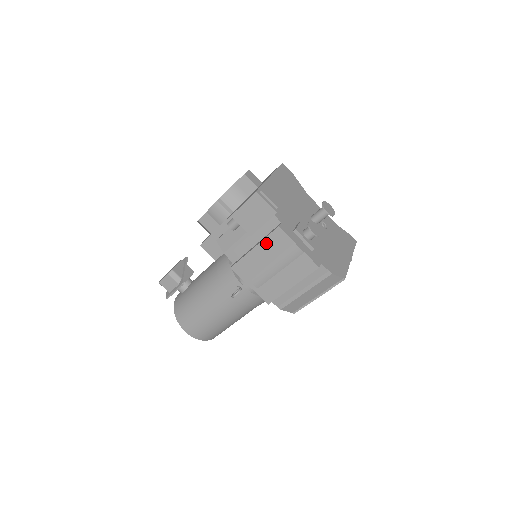
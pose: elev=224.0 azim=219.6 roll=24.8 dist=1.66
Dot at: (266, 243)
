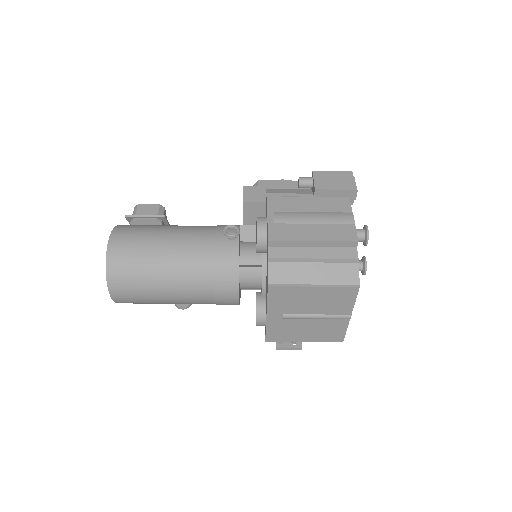
Dot at: (324, 200)
